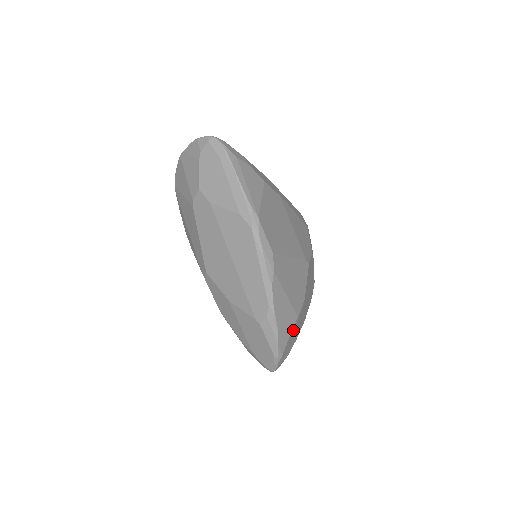
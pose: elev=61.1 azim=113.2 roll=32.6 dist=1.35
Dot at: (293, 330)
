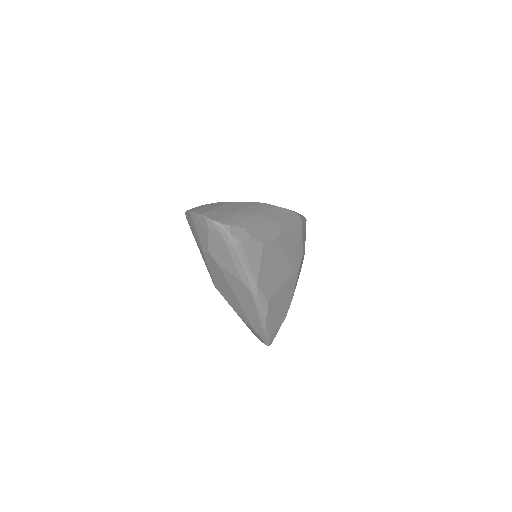
Dot at: occluded
